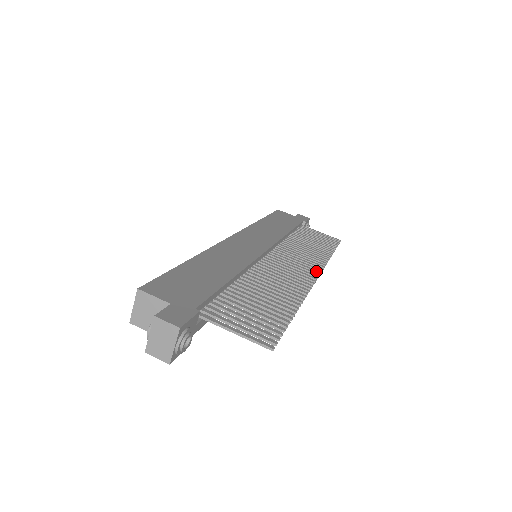
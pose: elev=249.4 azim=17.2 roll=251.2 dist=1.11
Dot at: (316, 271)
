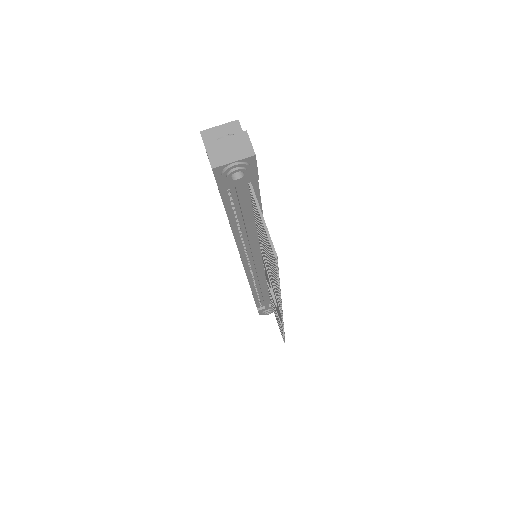
Dot at: occluded
